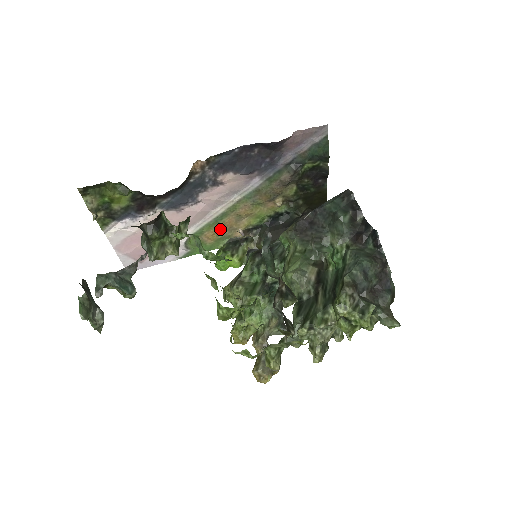
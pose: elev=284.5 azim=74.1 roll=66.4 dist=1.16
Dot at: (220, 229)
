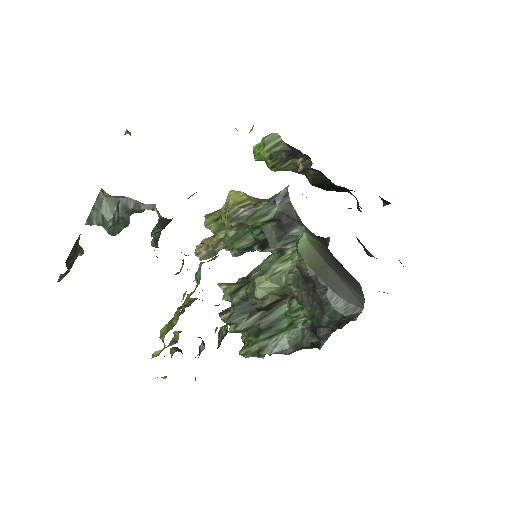
Dot at: occluded
